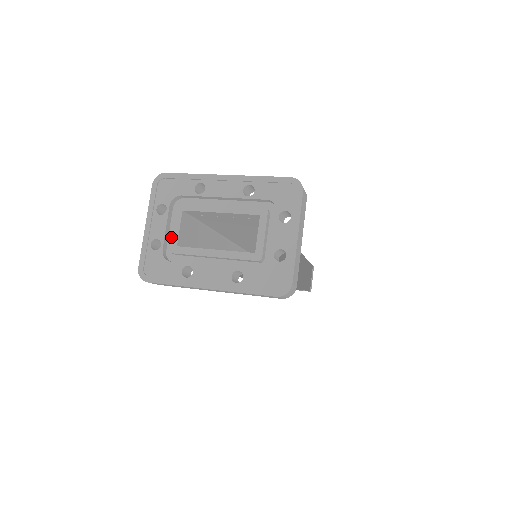
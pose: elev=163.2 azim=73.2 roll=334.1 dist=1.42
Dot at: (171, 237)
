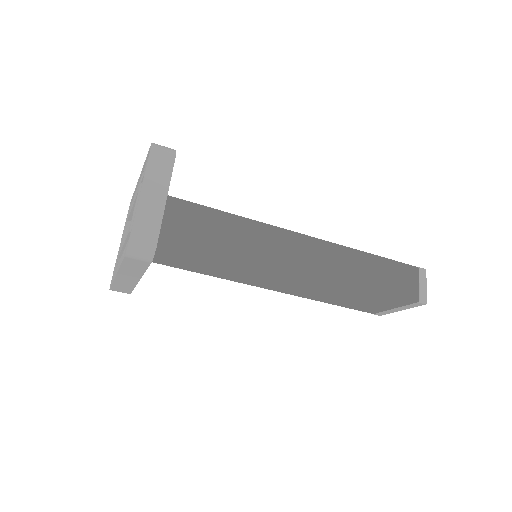
Dot at: occluded
